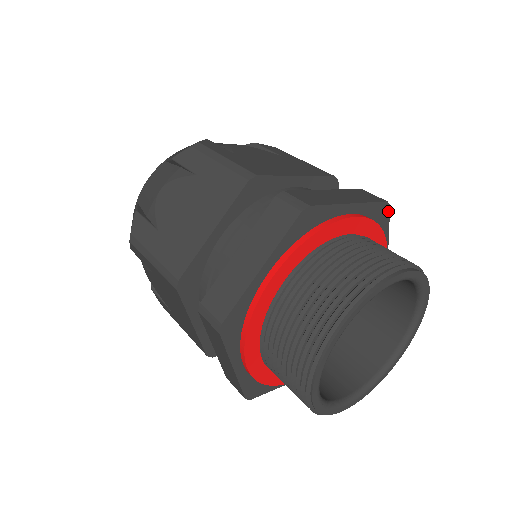
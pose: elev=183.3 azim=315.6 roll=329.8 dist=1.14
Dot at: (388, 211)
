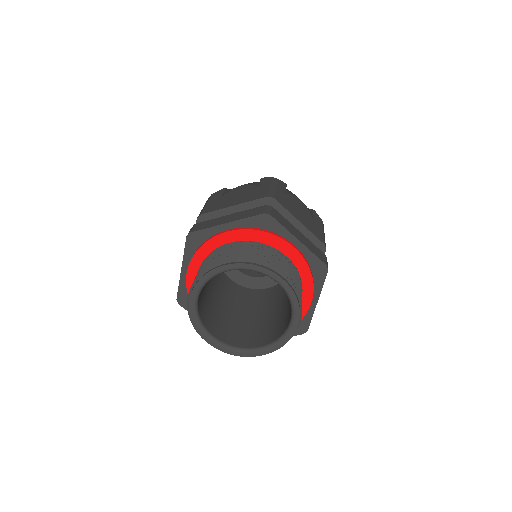
Dot at: (273, 219)
